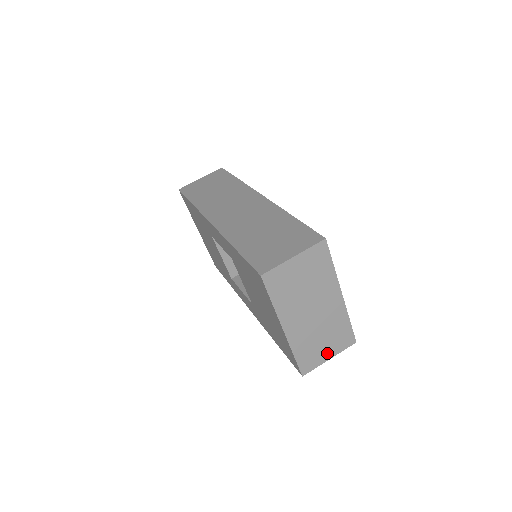
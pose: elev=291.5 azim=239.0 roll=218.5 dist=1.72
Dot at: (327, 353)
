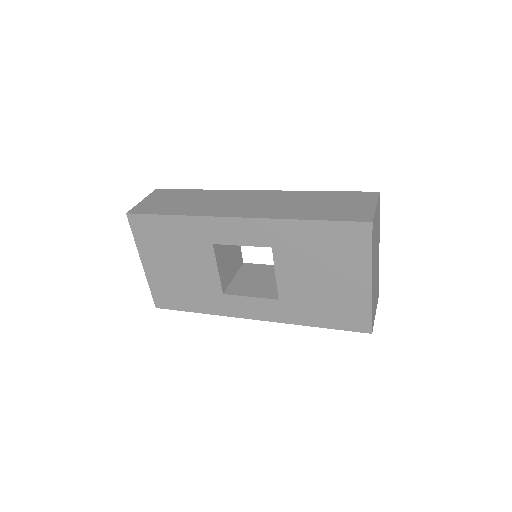
Dot at: (375, 308)
